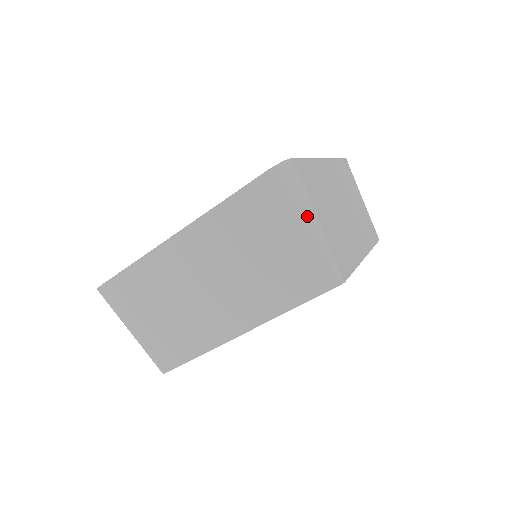
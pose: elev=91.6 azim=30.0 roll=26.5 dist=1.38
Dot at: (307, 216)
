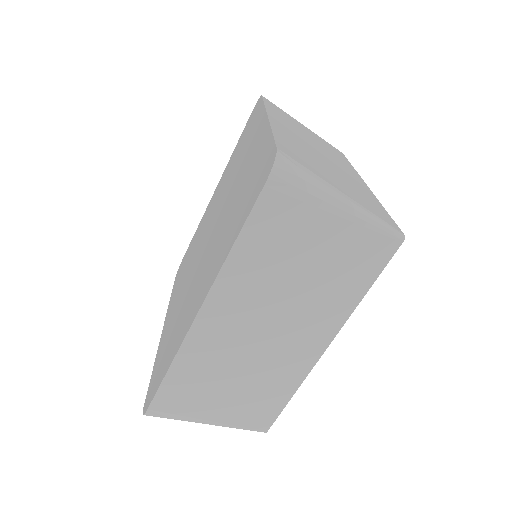
Dot at: (198, 422)
